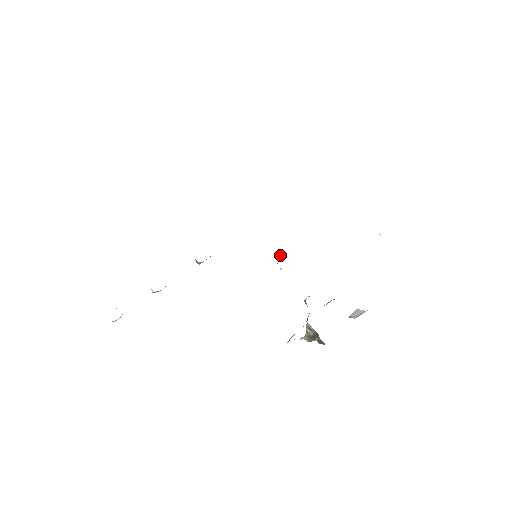
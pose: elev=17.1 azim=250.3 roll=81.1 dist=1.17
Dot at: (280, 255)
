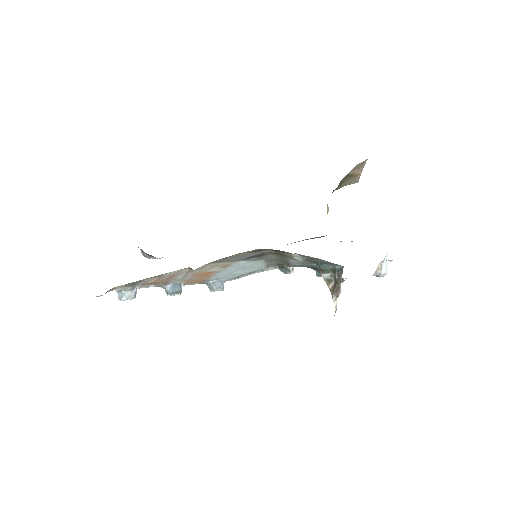
Dot at: occluded
